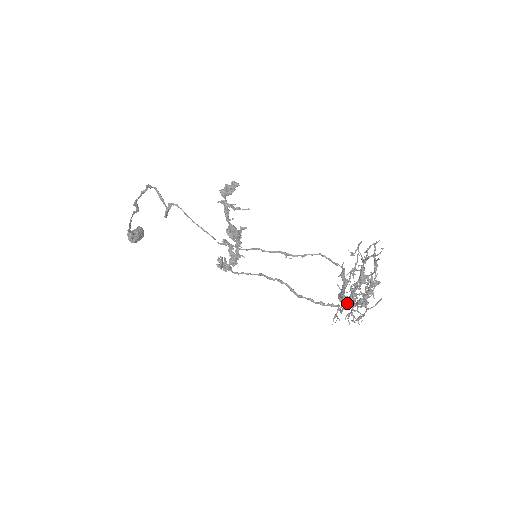
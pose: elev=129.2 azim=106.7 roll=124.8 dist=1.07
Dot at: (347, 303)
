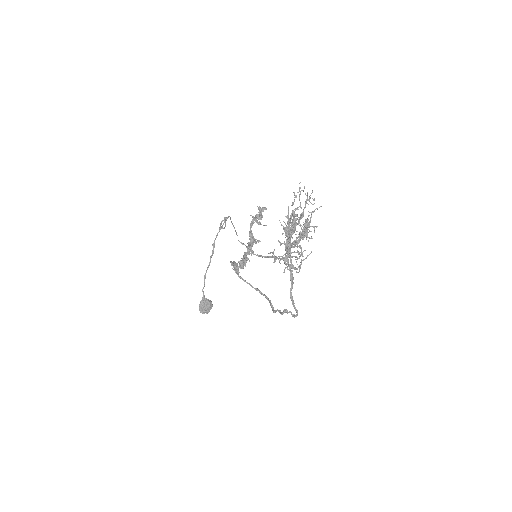
Dot at: (282, 233)
